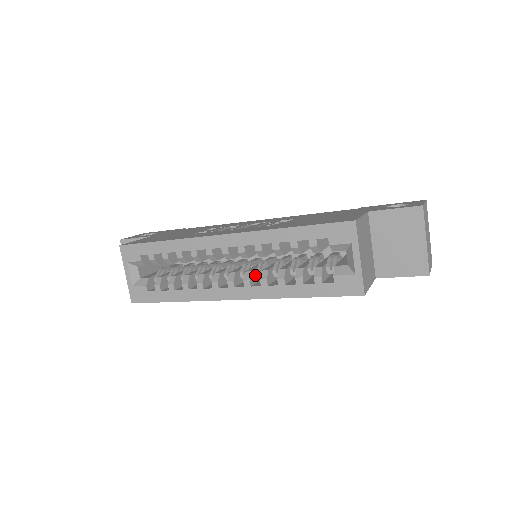
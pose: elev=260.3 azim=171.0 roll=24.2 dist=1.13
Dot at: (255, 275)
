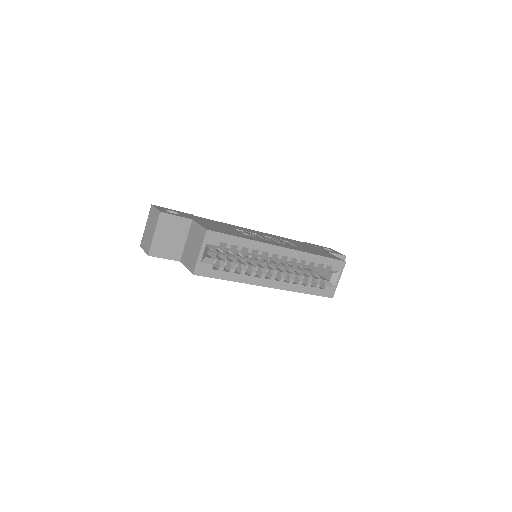
Dot at: occluded
